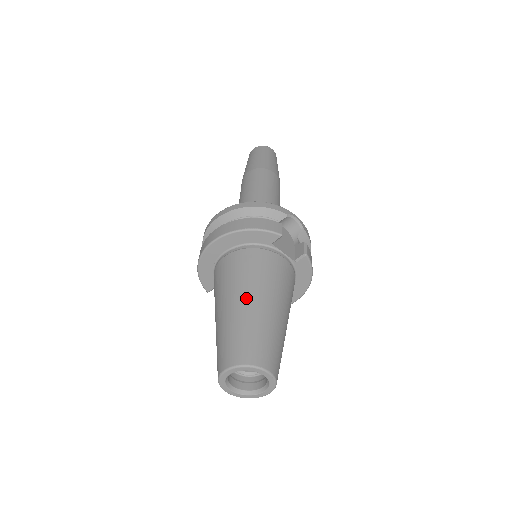
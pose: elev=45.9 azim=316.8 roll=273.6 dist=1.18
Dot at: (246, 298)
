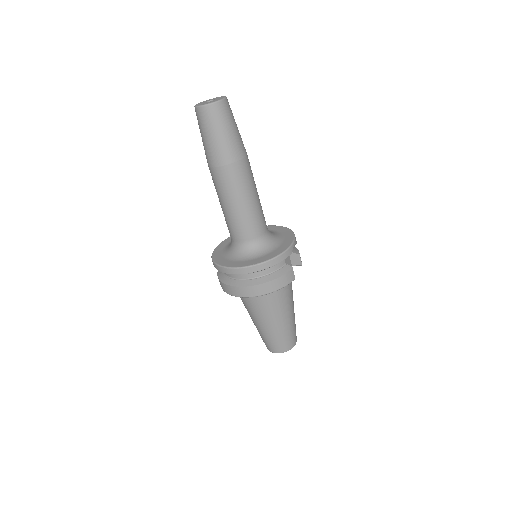
Dot at: (280, 321)
